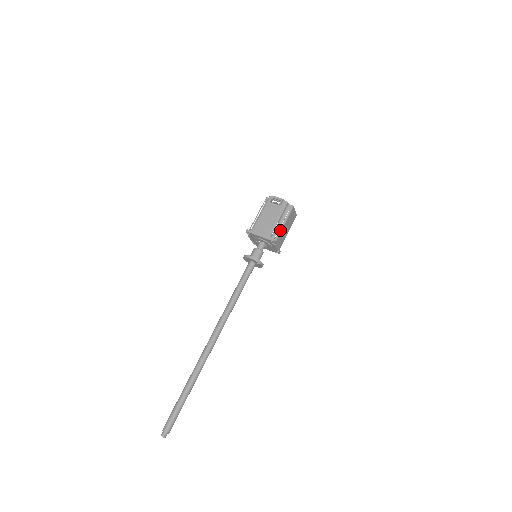
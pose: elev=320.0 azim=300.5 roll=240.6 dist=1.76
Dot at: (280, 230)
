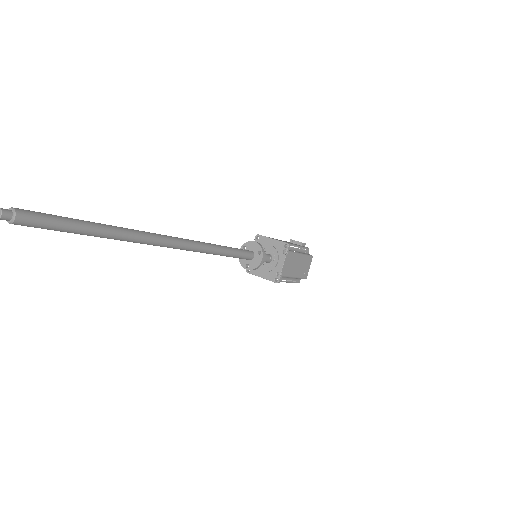
Dot at: (296, 252)
